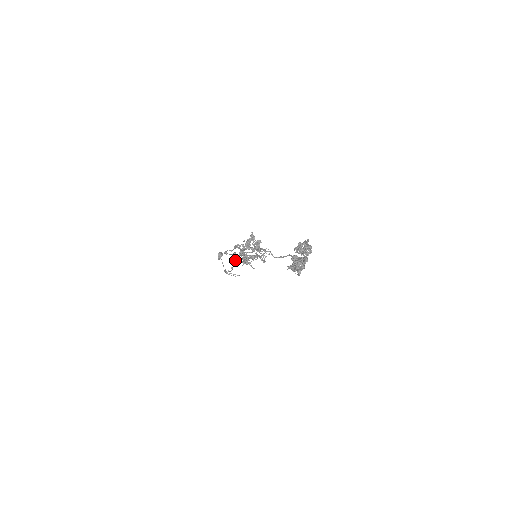
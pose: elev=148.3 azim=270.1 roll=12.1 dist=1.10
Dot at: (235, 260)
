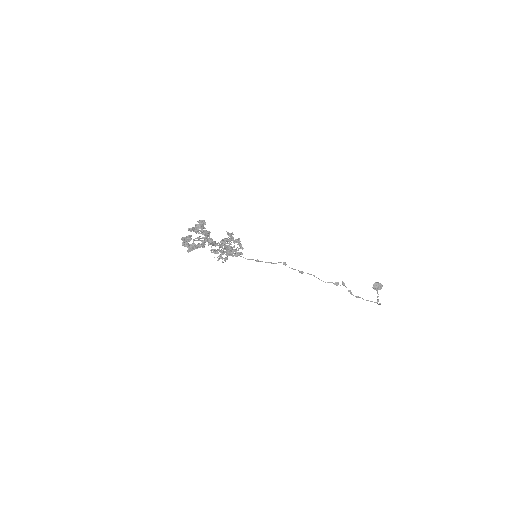
Dot at: (301, 273)
